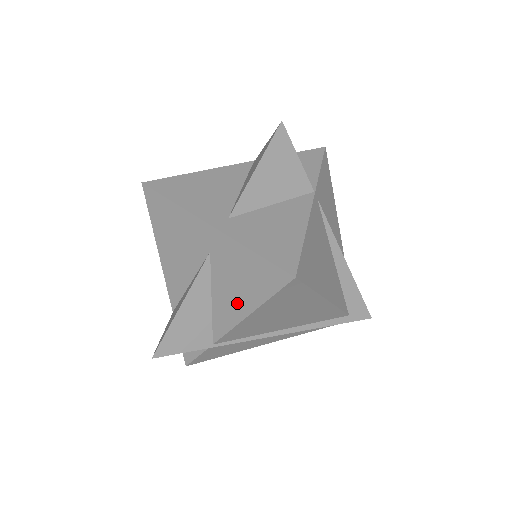
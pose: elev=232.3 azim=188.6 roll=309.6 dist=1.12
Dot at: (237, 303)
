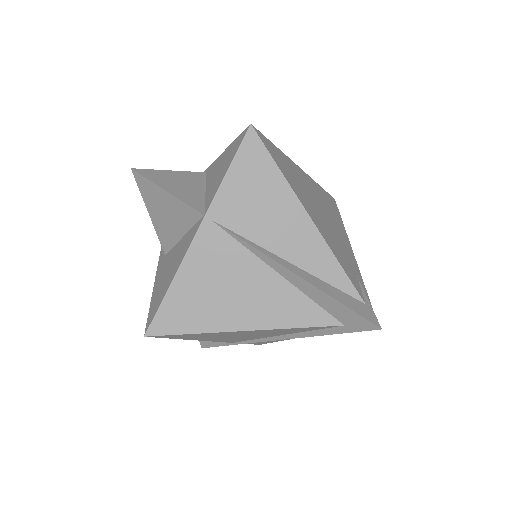
Dot at: occluded
